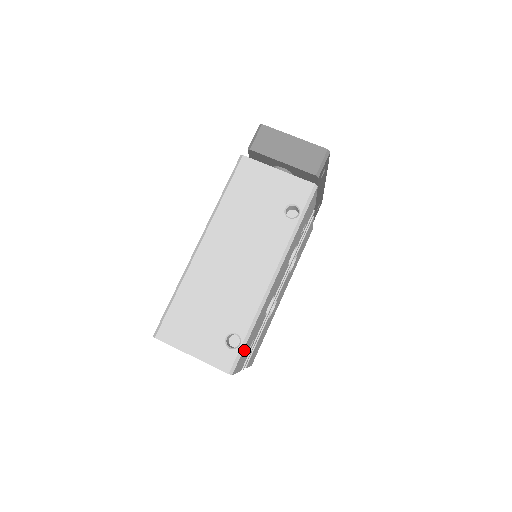
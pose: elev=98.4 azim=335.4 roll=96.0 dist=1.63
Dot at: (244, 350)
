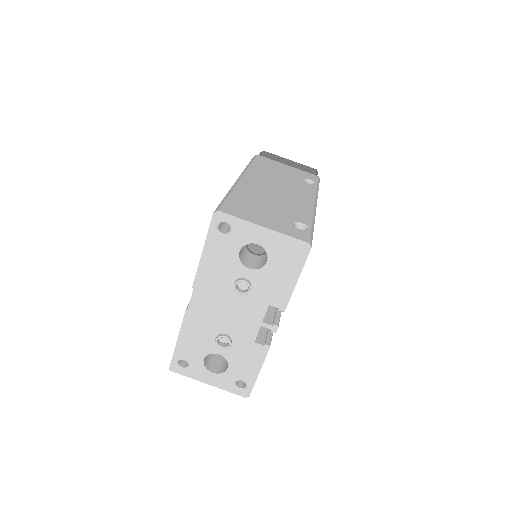
Dot at: occluded
